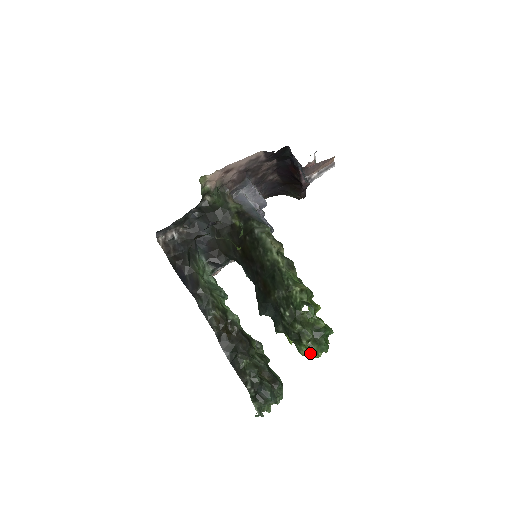
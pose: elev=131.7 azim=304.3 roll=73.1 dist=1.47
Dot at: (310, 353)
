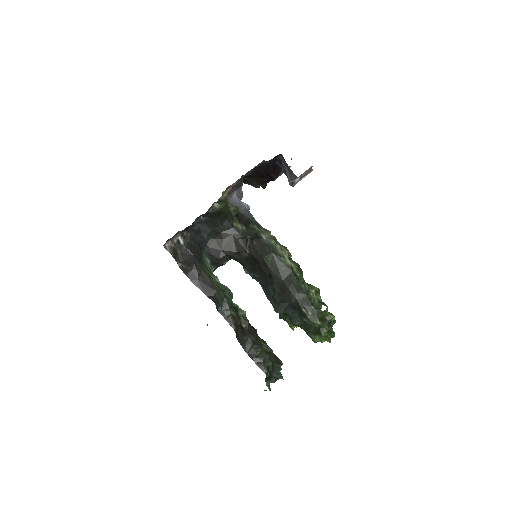
Dot at: (321, 340)
